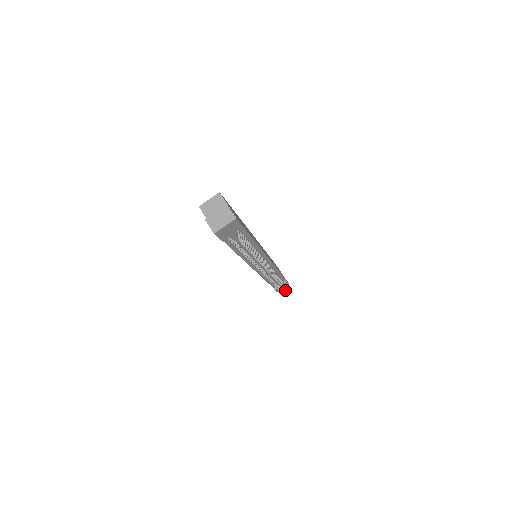
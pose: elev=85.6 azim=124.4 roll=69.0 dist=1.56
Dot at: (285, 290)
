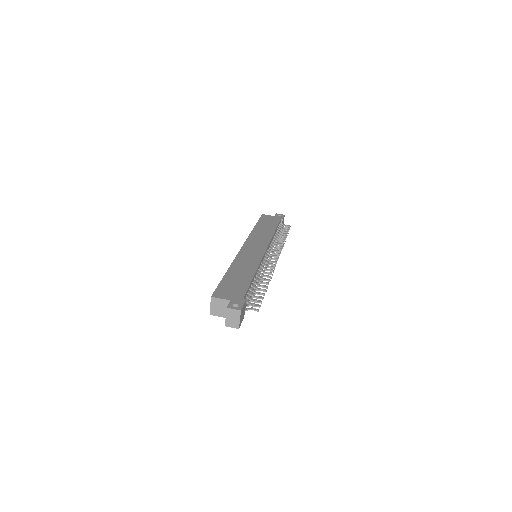
Dot at: (288, 230)
